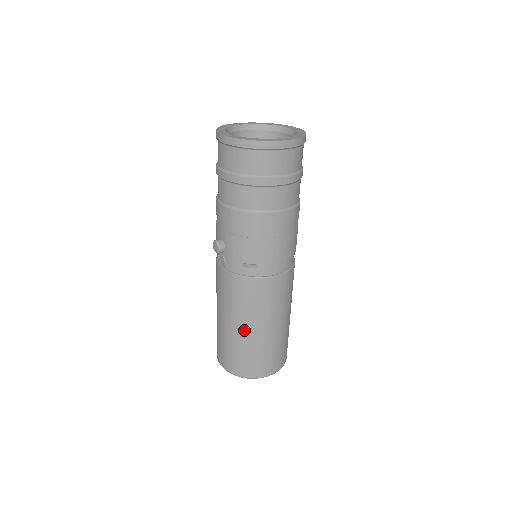
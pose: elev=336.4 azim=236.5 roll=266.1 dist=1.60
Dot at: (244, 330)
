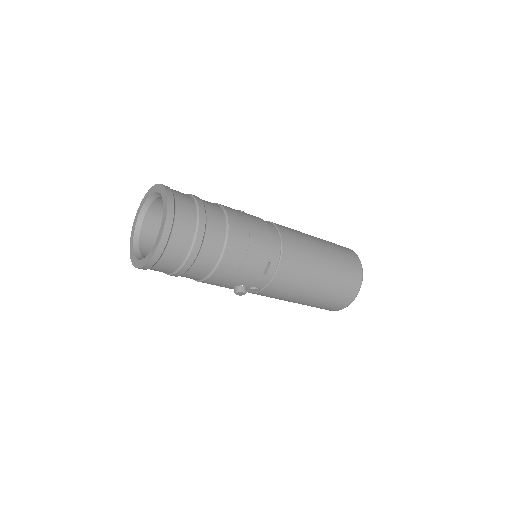
Dot at: (319, 286)
